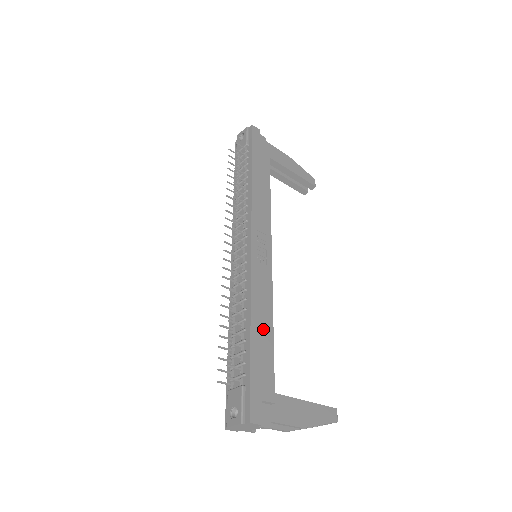
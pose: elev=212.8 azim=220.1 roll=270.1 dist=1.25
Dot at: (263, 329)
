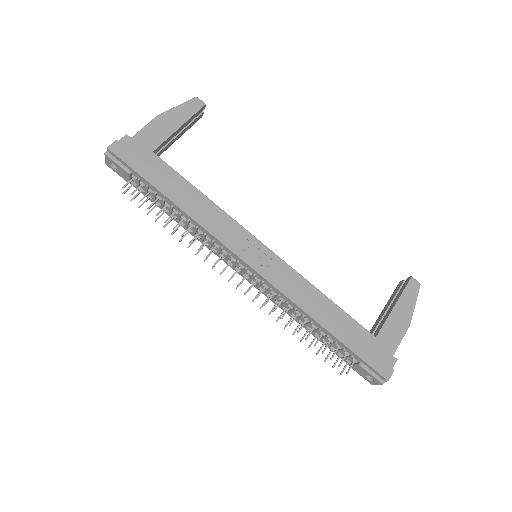
Dot at: (329, 314)
